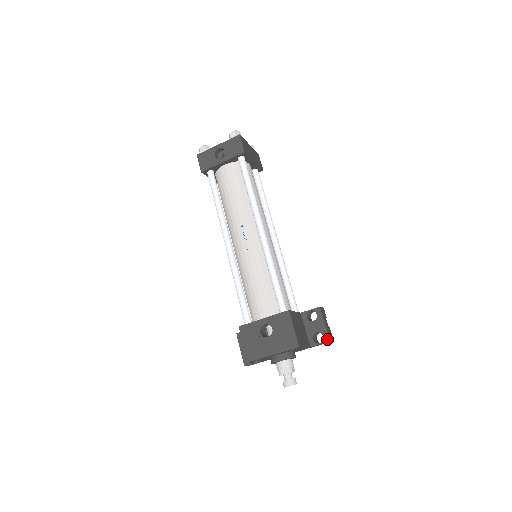
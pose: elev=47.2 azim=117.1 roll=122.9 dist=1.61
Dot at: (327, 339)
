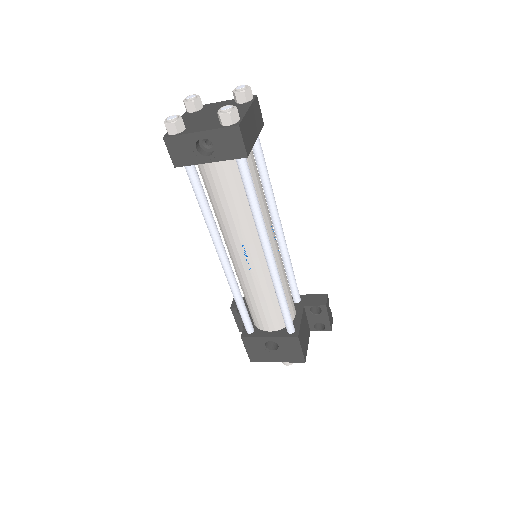
Dot at: (329, 330)
